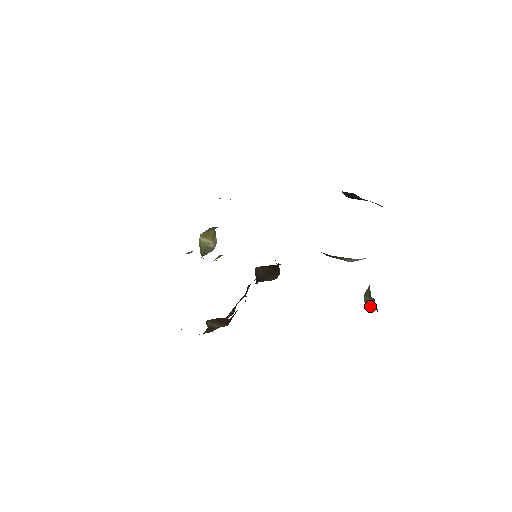
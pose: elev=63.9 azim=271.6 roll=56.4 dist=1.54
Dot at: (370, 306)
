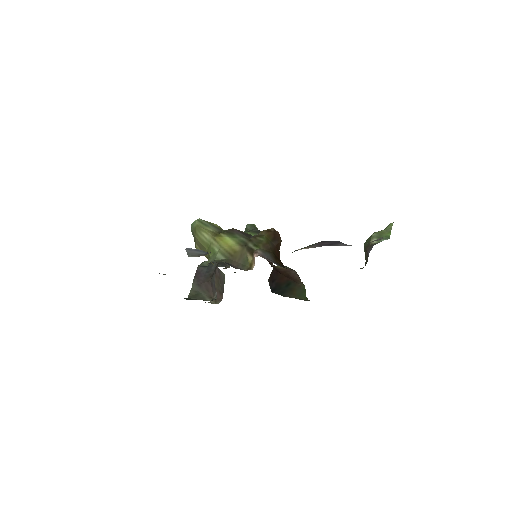
Dot at: occluded
